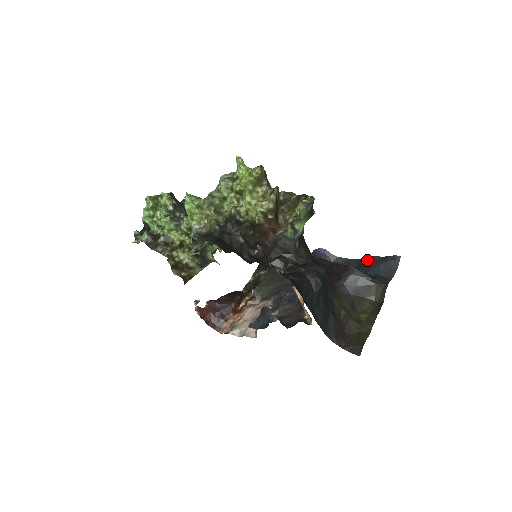
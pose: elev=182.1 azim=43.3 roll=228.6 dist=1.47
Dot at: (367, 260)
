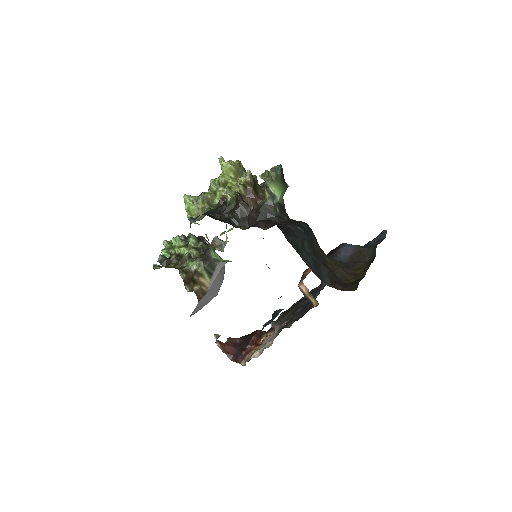
Dot at: occluded
